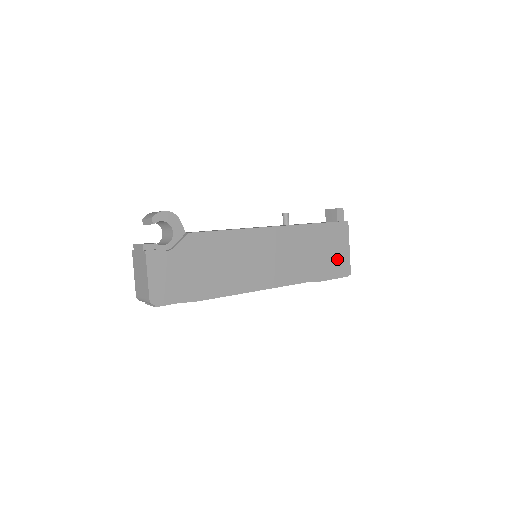
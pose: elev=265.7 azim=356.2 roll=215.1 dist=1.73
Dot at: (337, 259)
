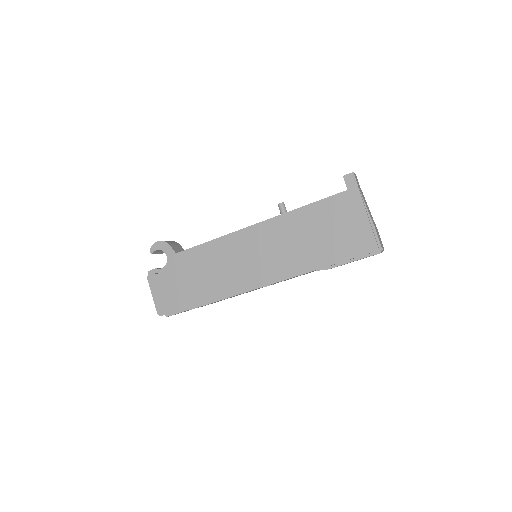
Dot at: (350, 236)
